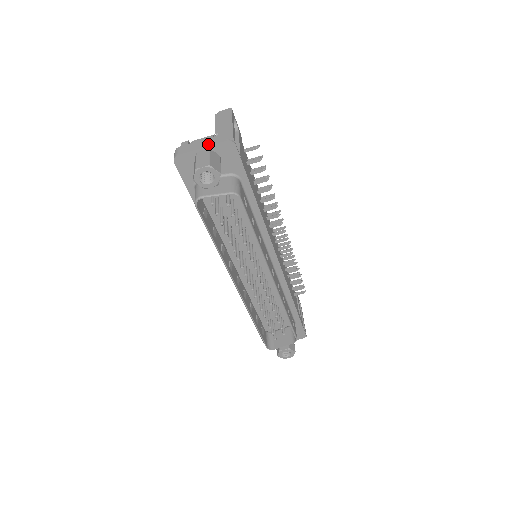
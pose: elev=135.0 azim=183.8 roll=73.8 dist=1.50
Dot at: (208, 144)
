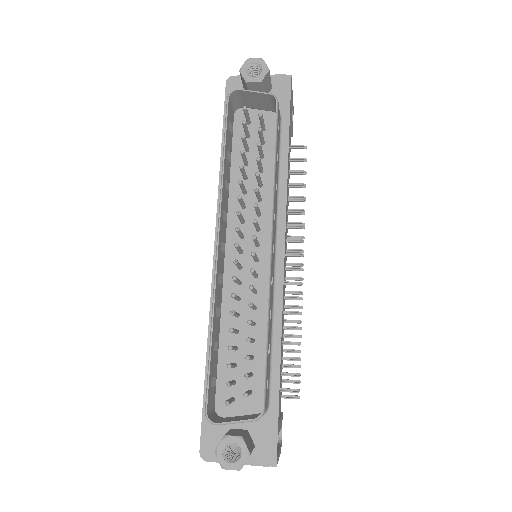
Dot at: occluded
